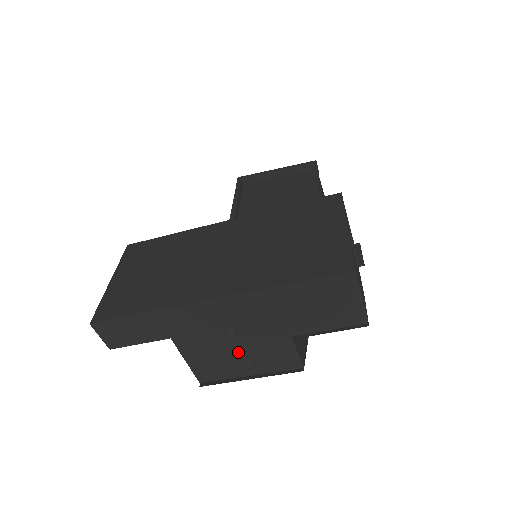
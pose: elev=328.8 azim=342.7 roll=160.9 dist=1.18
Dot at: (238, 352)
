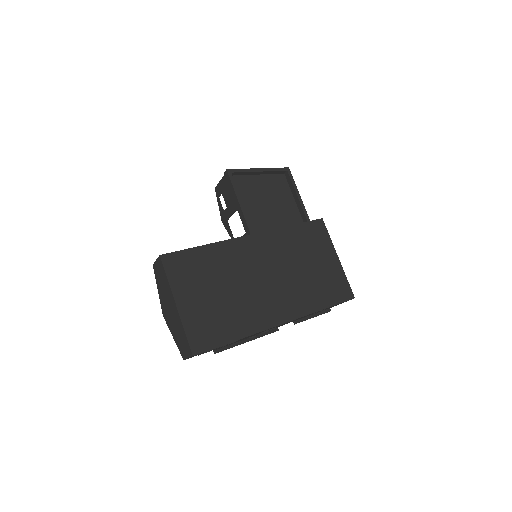
Dot at: occluded
